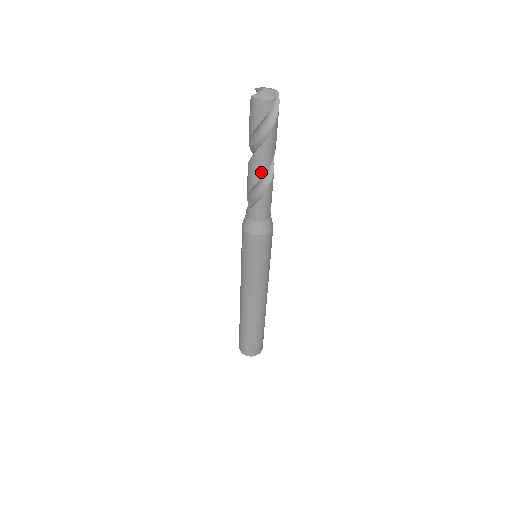
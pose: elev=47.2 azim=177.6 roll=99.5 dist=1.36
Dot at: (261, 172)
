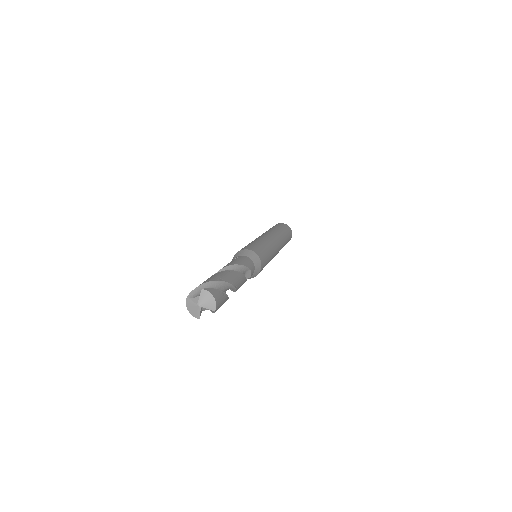
Dot at: occluded
